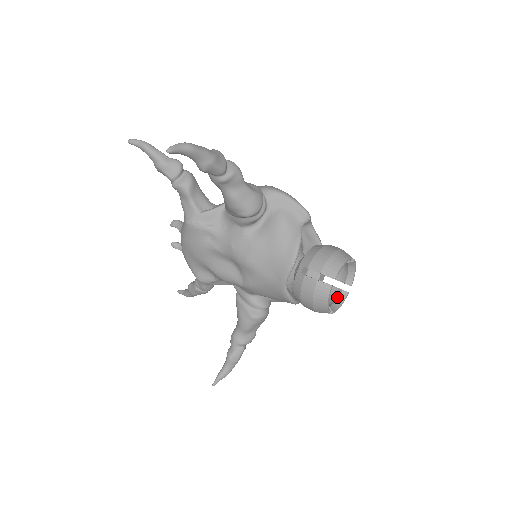
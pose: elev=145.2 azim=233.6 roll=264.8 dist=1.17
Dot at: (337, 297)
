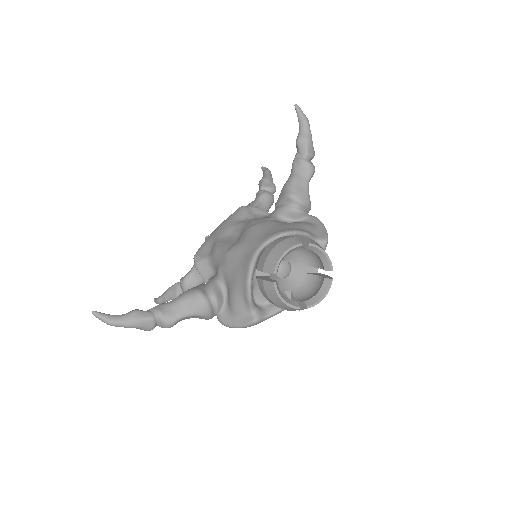
Dot at: (287, 298)
